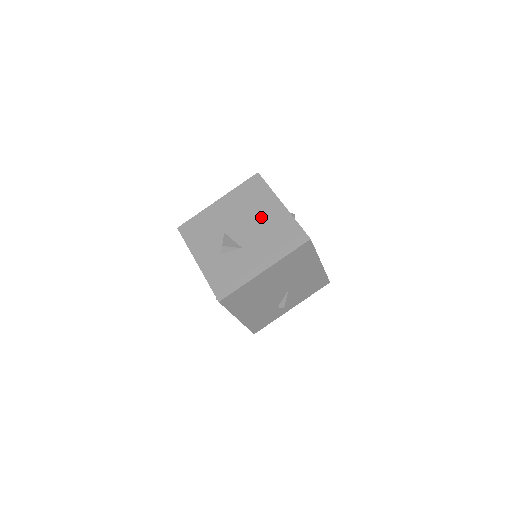
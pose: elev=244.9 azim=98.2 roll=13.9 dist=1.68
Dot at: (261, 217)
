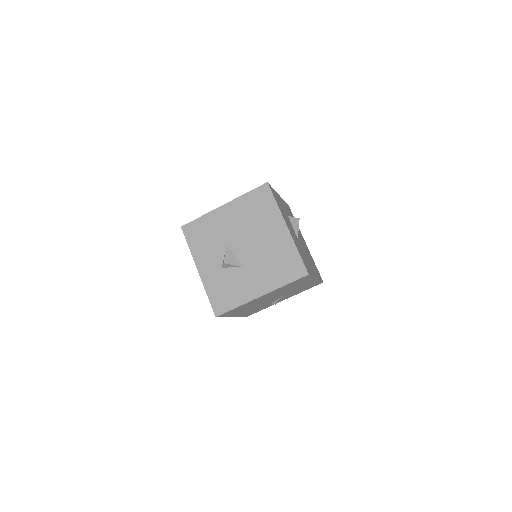
Dot at: (264, 237)
